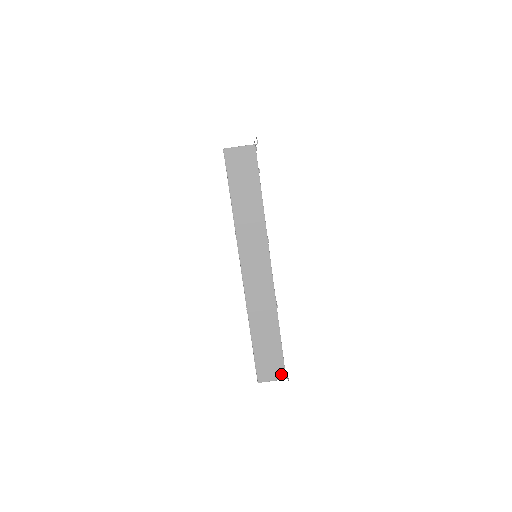
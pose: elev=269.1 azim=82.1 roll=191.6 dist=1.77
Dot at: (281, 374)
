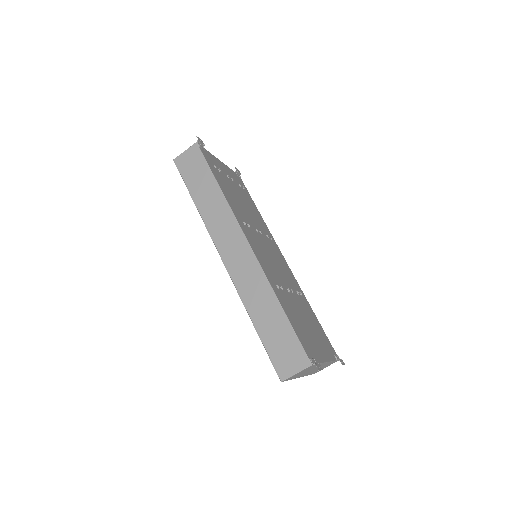
Dot at: (303, 360)
